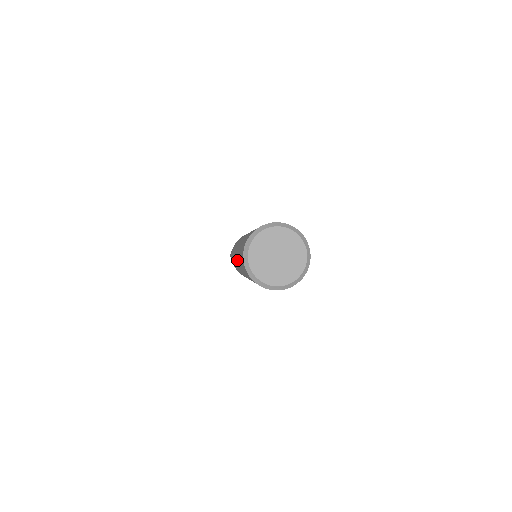
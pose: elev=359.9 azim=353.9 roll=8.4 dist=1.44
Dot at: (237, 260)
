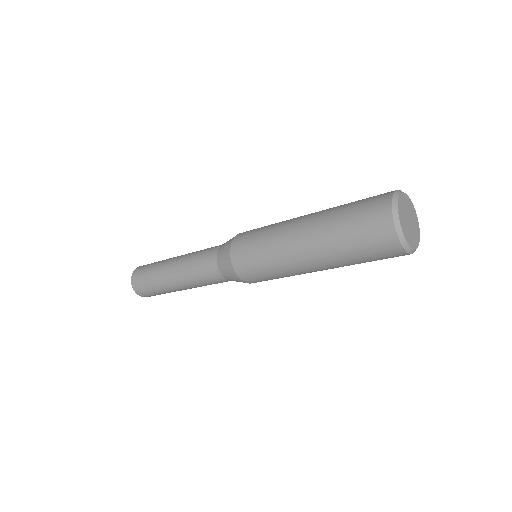
Dot at: (315, 217)
